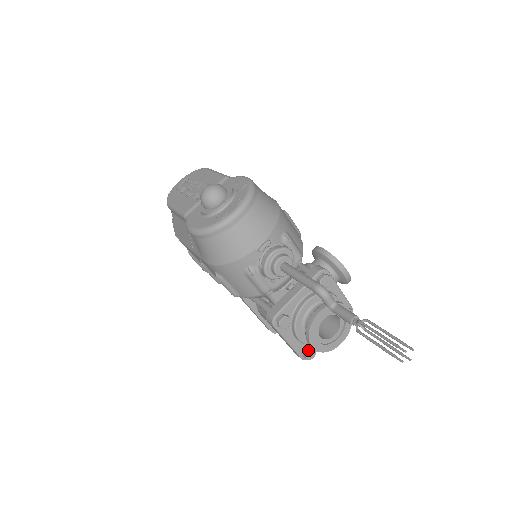
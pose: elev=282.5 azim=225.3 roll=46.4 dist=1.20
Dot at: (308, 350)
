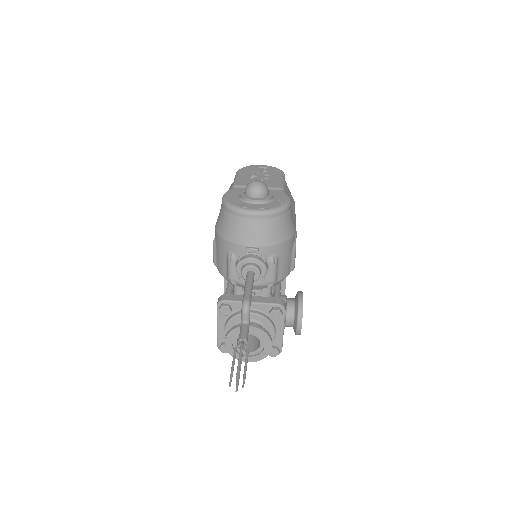
Dot at: occluded
